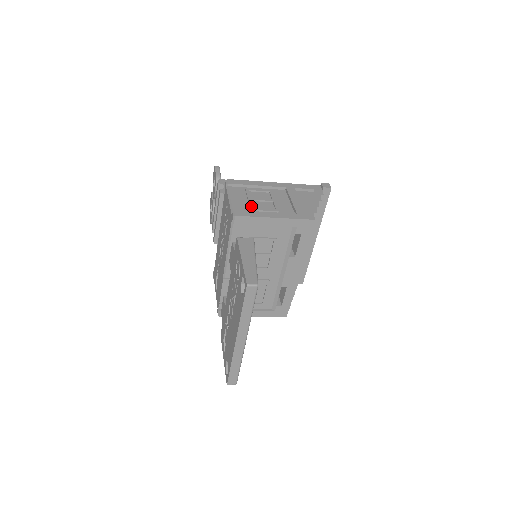
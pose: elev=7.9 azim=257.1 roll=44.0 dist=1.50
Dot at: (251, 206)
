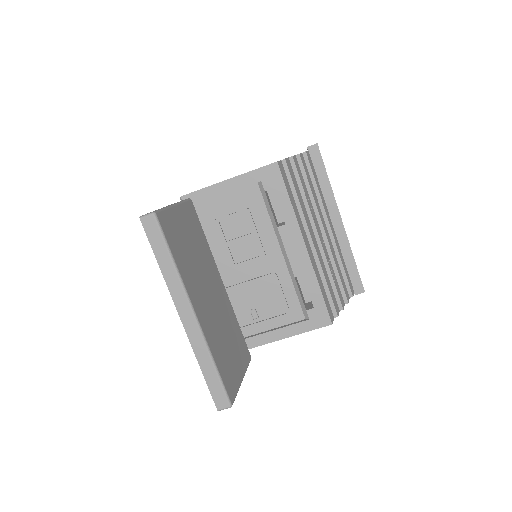
Dot at: occluded
